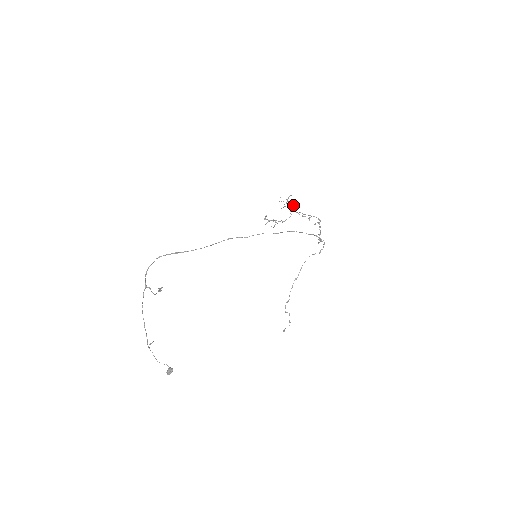
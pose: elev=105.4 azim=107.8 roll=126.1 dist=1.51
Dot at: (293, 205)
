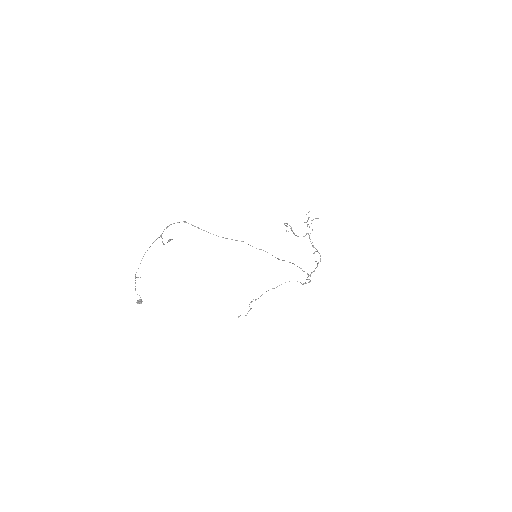
Dot at: (312, 229)
